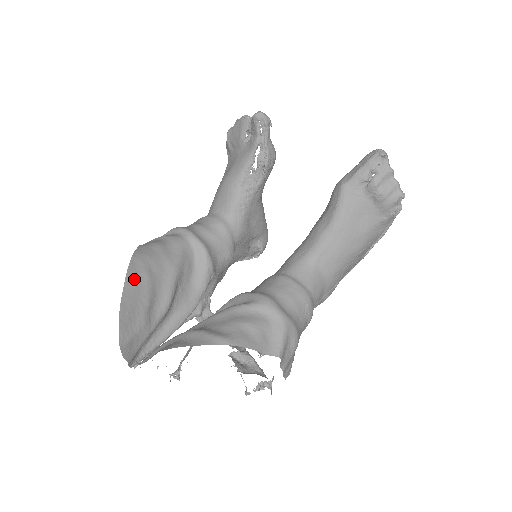
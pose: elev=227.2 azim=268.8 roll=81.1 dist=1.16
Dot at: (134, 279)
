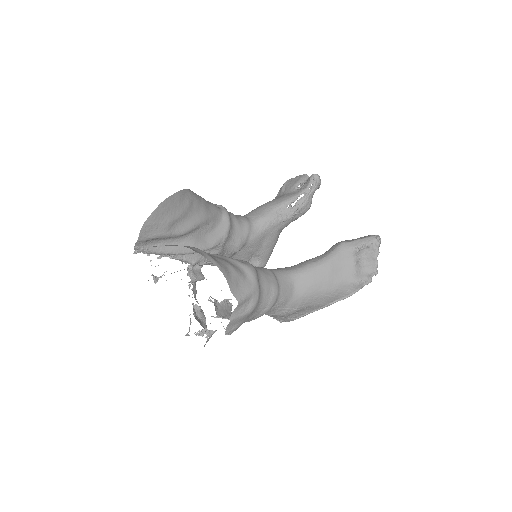
Dot at: (181, 197)
